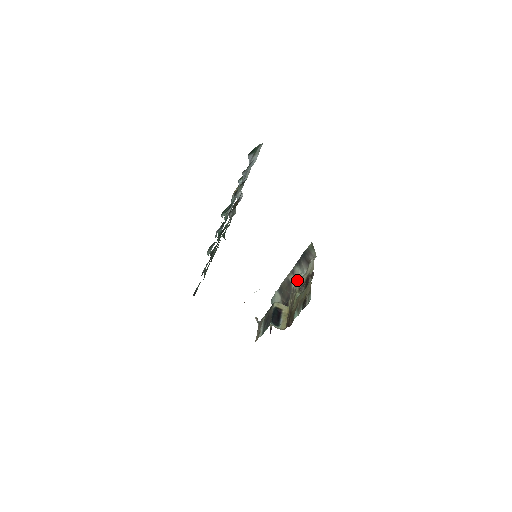
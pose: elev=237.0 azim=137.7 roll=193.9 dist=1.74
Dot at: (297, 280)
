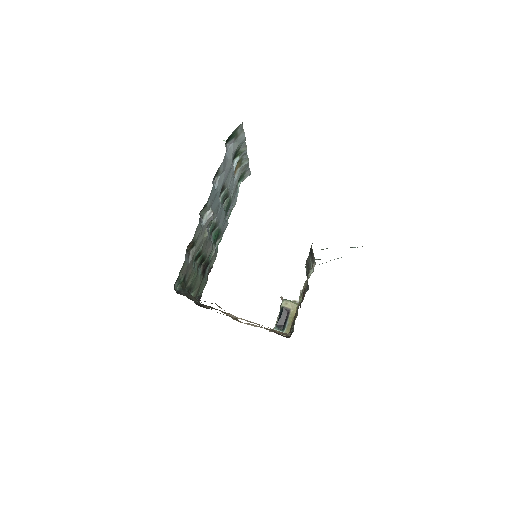
Dot at: occluded
